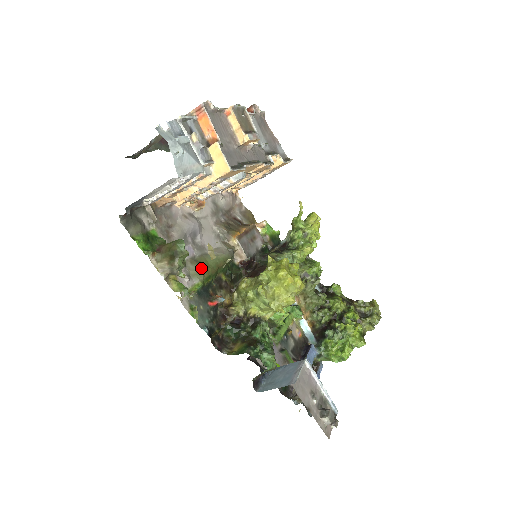
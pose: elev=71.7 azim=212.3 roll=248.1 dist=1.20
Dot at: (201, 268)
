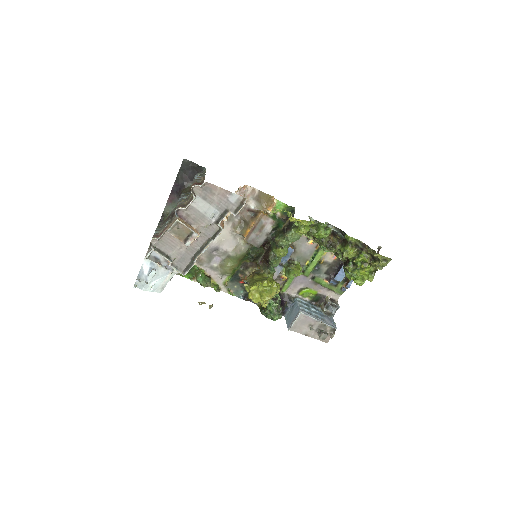
Dot at: (226, 269)
